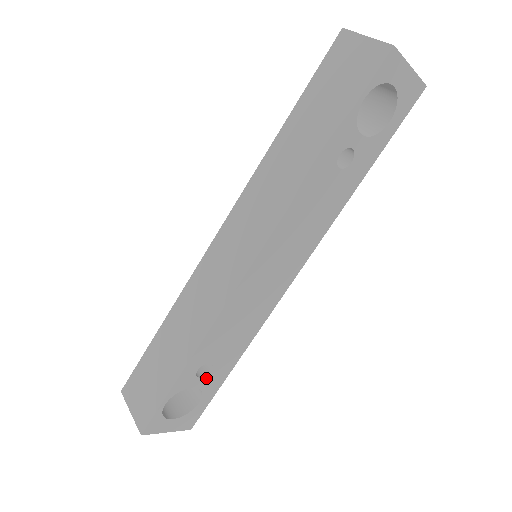
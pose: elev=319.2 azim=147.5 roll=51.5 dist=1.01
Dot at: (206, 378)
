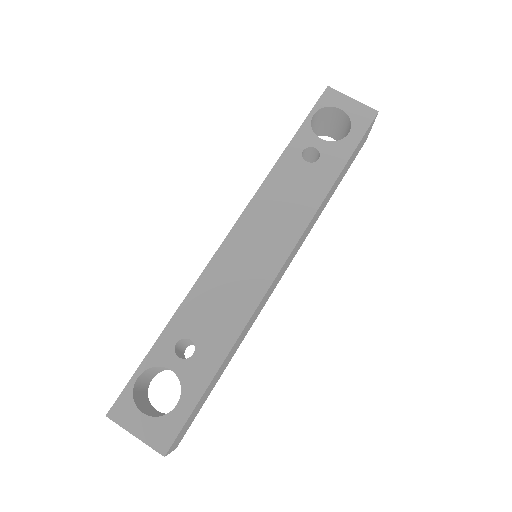
Dot at: (186, 364)
